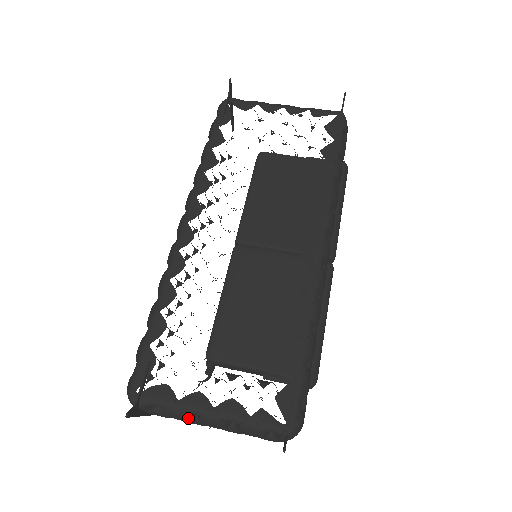
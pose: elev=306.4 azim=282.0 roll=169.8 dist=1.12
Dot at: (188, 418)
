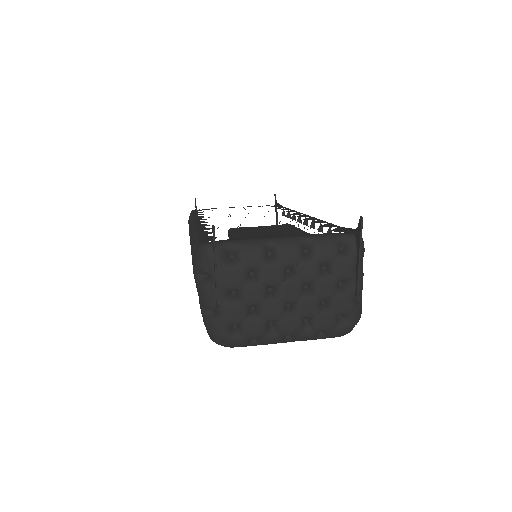
Dot at: (264, 254)
